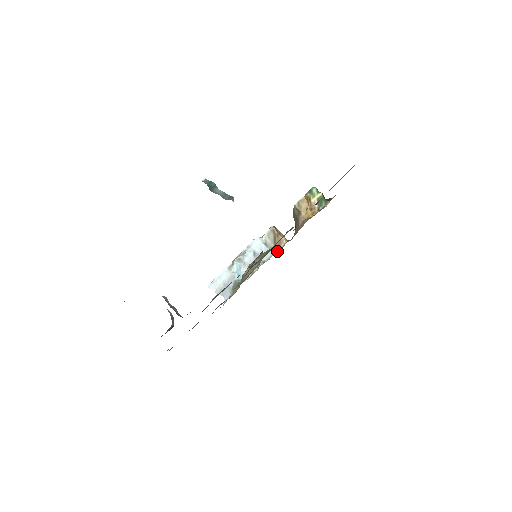
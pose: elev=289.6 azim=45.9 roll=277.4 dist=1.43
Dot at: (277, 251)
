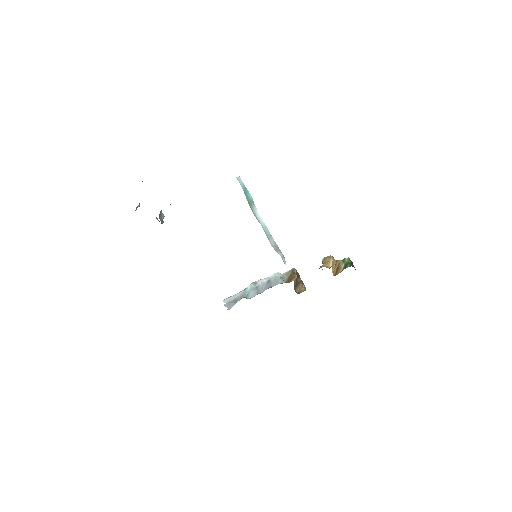
Dot at: occluded
